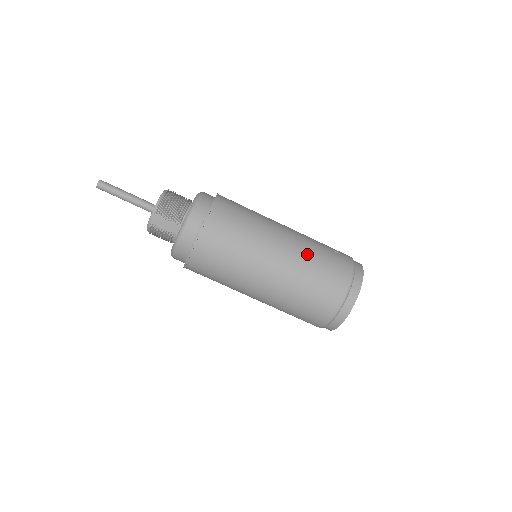
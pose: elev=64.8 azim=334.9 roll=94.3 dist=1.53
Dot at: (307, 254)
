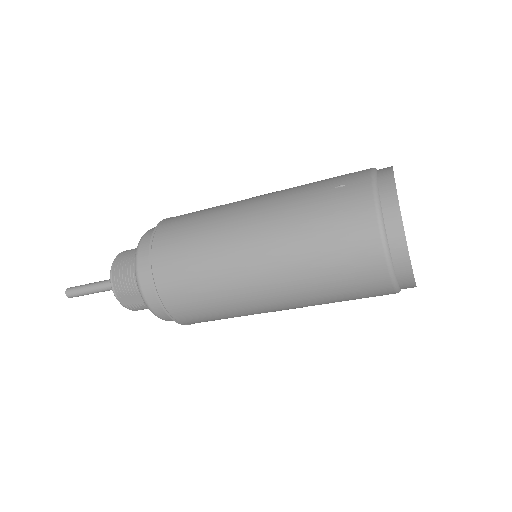
Dot at: (292, 230)
